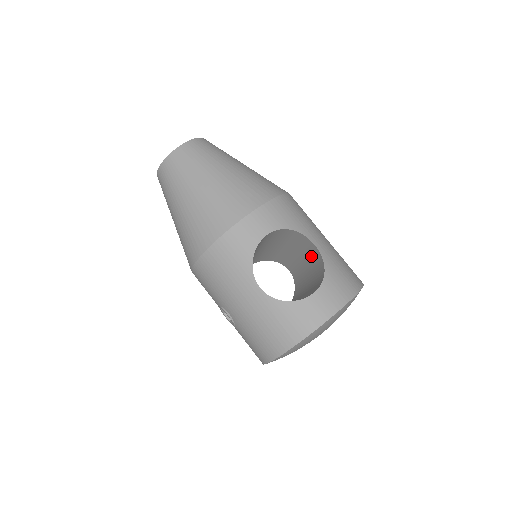
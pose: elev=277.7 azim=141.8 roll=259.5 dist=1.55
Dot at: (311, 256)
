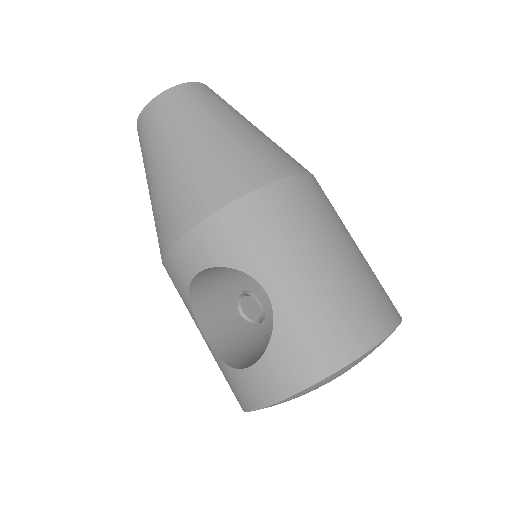
Dot at: occluded
